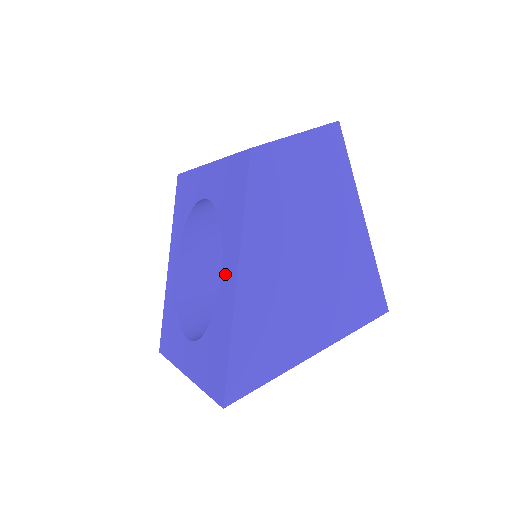
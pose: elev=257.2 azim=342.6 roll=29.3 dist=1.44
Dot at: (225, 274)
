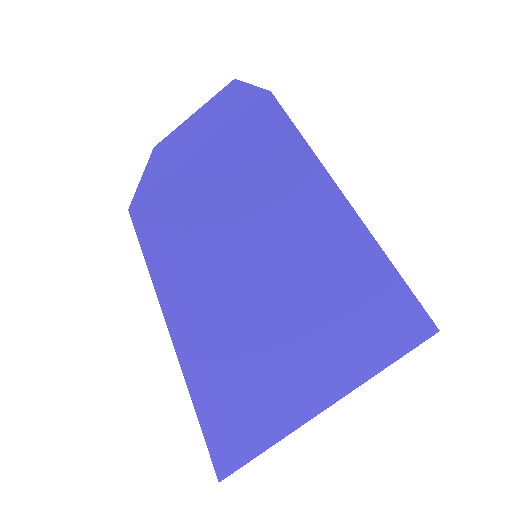
Dot at: occluded
